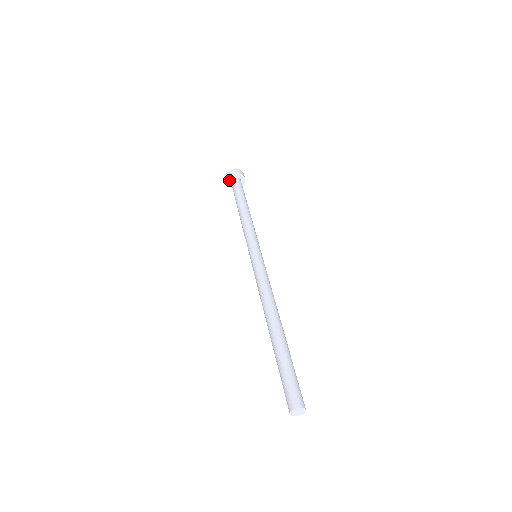
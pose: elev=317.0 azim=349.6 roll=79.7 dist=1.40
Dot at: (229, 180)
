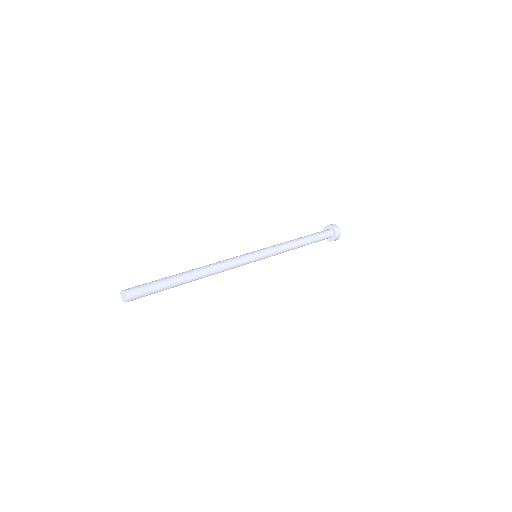
Dot at: occluded
